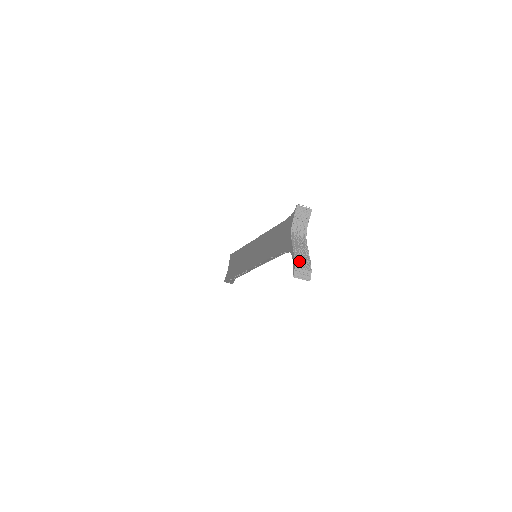
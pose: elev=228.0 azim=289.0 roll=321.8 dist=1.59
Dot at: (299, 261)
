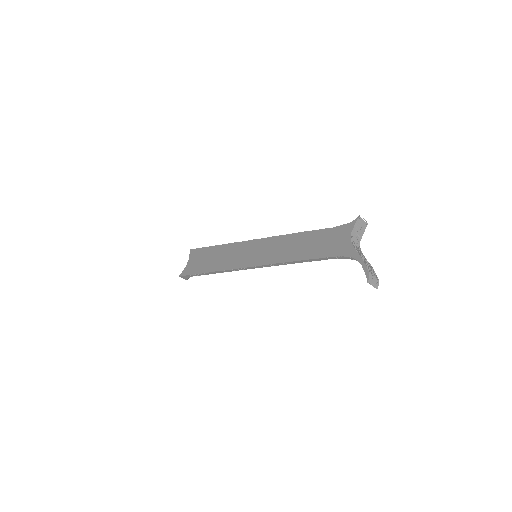
Dot at: (369, 268)
